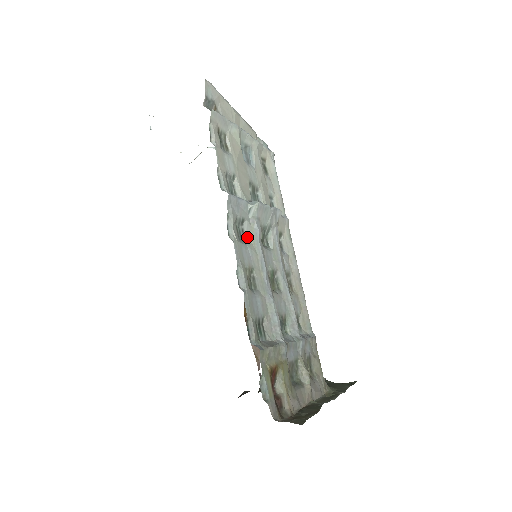
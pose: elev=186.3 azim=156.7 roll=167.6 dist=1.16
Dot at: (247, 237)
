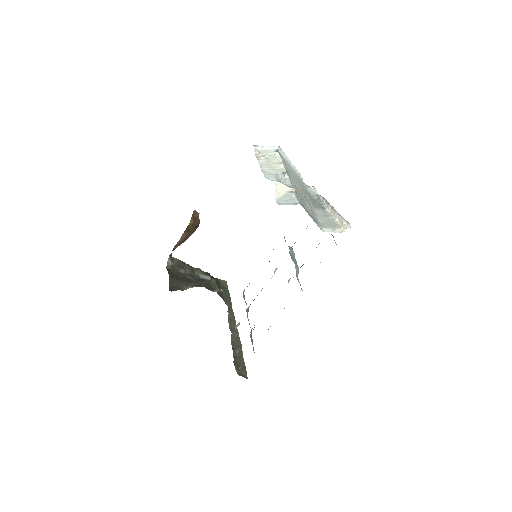
Dot at: occluded
